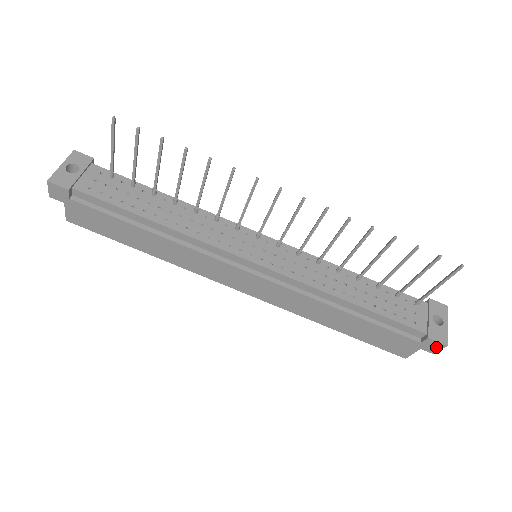
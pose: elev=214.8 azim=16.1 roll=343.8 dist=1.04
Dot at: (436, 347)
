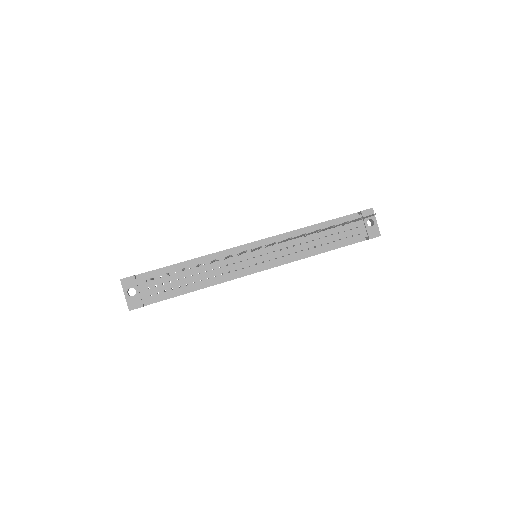
Dot at: occluded
